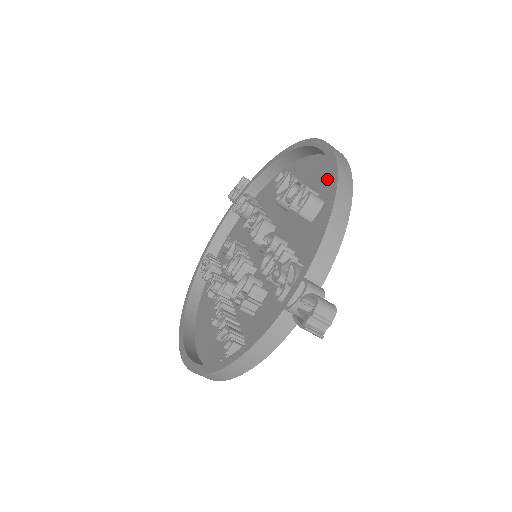
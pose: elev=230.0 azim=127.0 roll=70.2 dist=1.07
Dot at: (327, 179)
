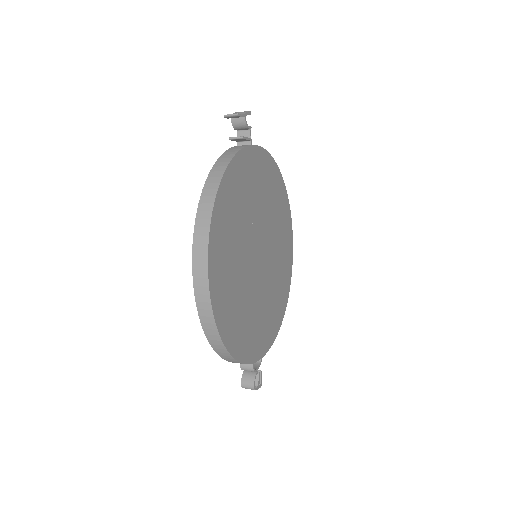
Dot at: (221, 296)
